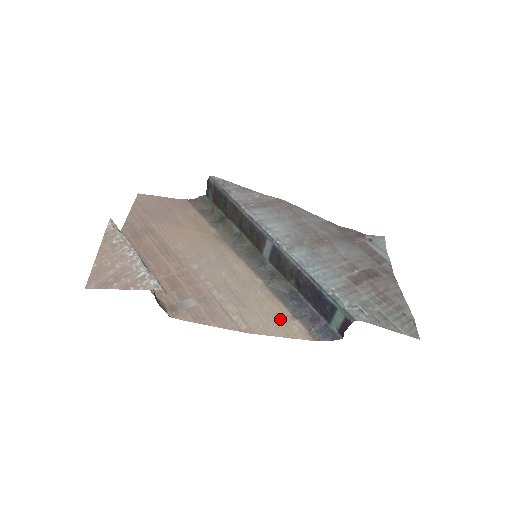
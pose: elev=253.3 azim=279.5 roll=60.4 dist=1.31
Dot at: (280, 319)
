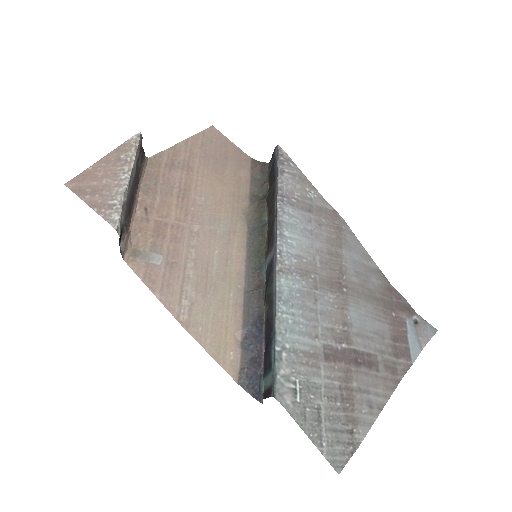
Dot at: (225, 335)
